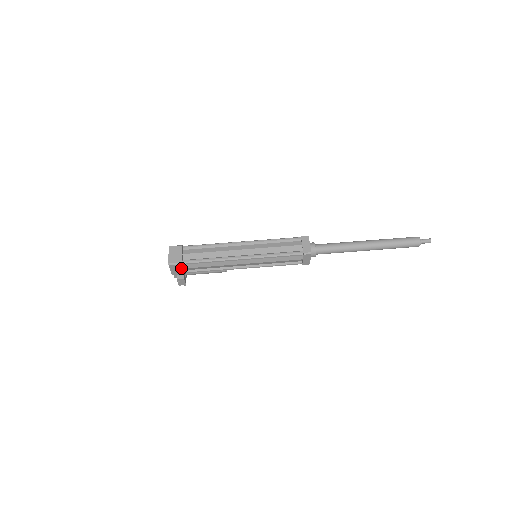
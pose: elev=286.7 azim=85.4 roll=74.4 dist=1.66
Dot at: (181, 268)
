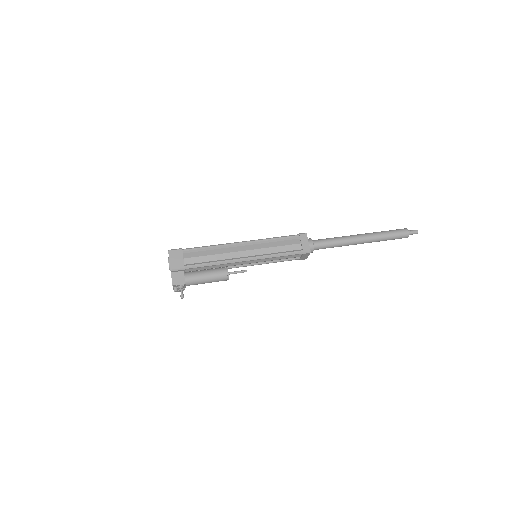
Dot at: (180, 257)
